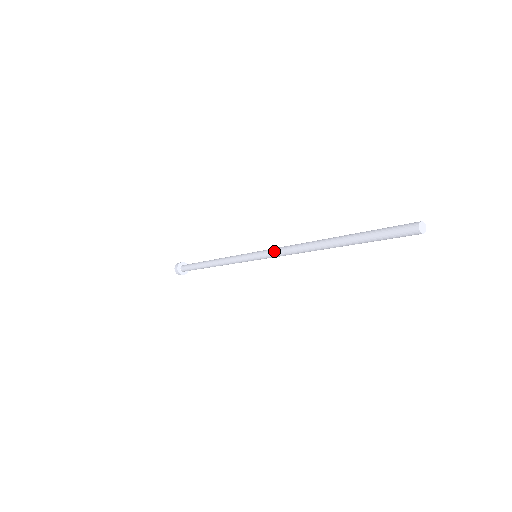
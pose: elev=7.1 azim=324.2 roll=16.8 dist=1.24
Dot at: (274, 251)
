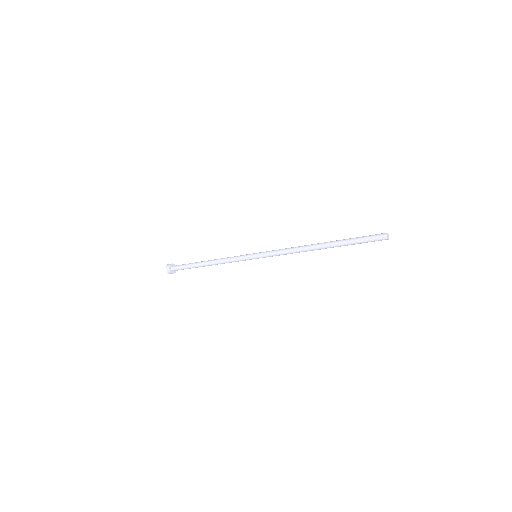
Dot at: (276, 250)
